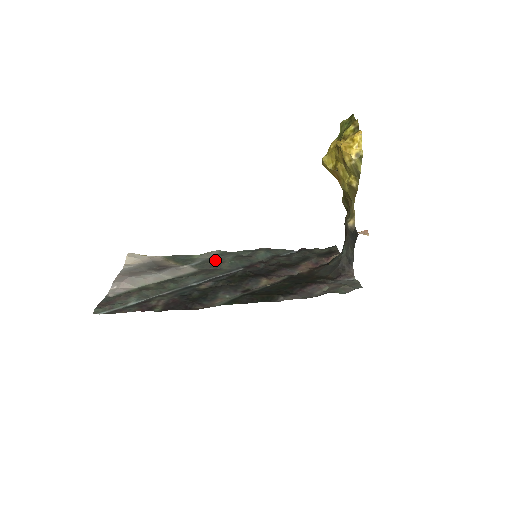
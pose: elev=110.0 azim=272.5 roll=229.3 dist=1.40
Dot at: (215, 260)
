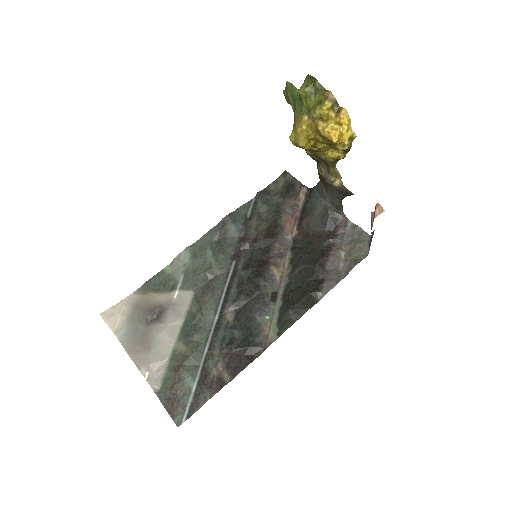
Dot at: (200, 269)
